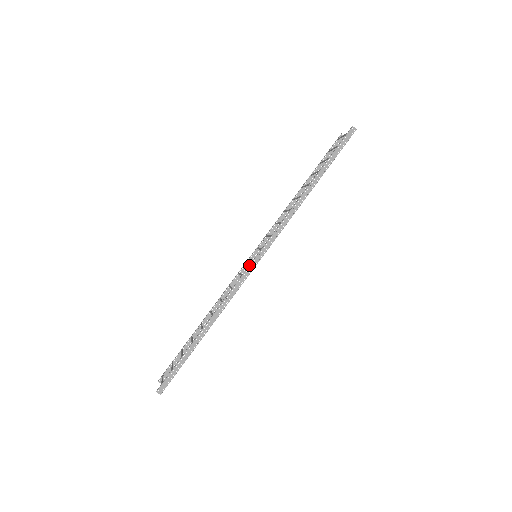
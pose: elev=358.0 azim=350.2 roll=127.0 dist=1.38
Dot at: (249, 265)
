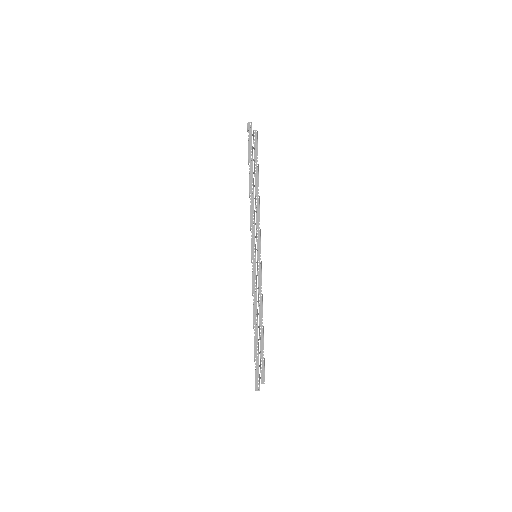
Dot at: occluded
